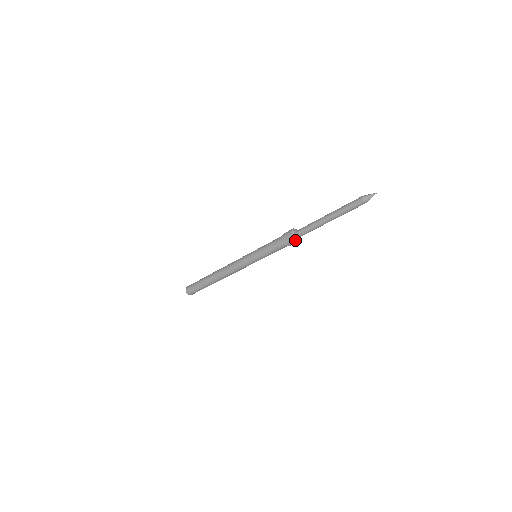
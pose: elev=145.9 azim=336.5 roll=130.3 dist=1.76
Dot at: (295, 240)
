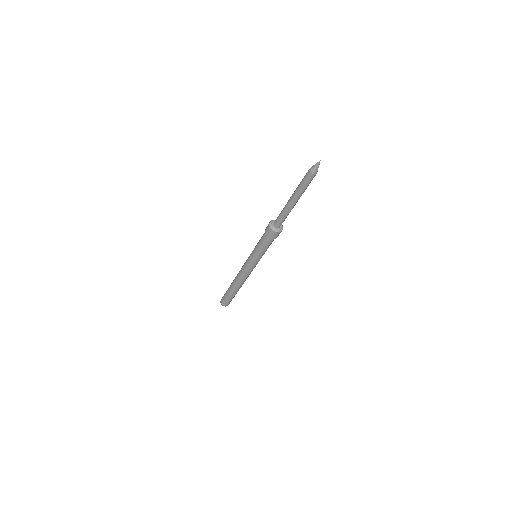
Dot at: (272, 230)
